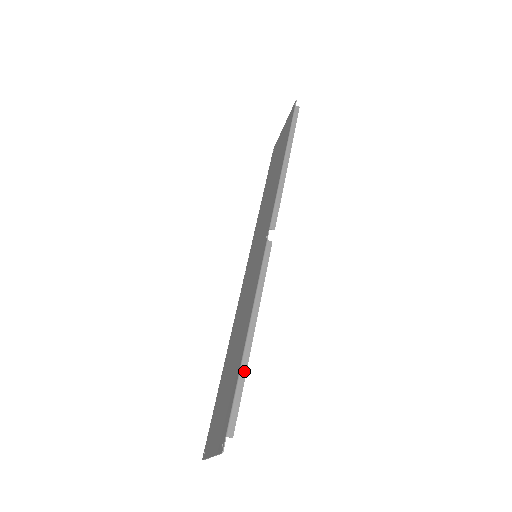
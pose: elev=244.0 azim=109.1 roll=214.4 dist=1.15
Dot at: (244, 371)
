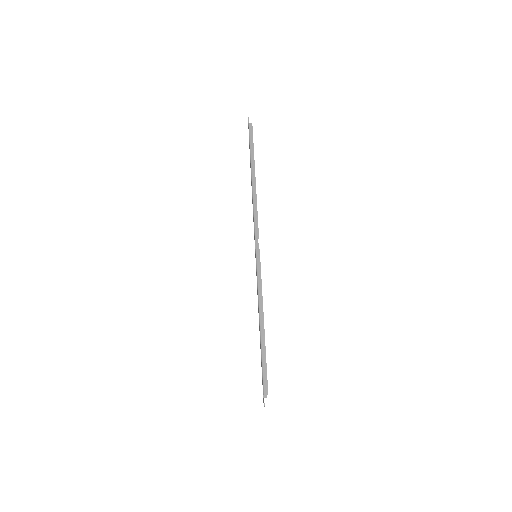
Dot at: (264, 349)
